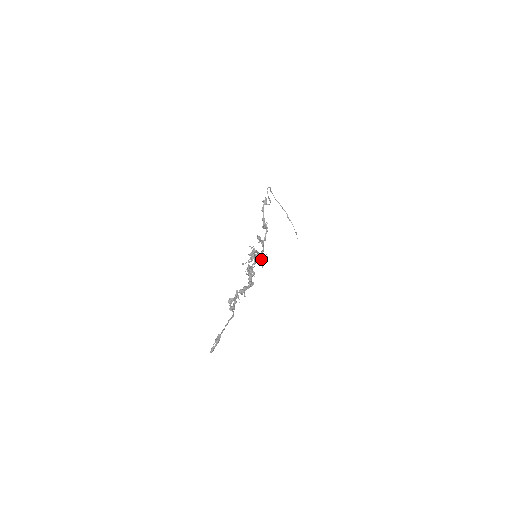
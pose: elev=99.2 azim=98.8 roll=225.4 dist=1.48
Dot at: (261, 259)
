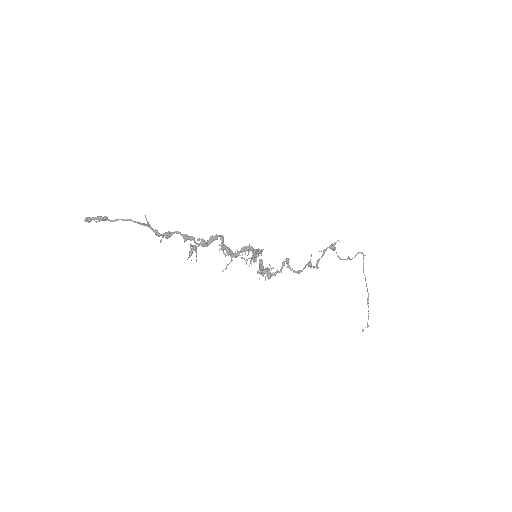
Dot at: (255, 258)
